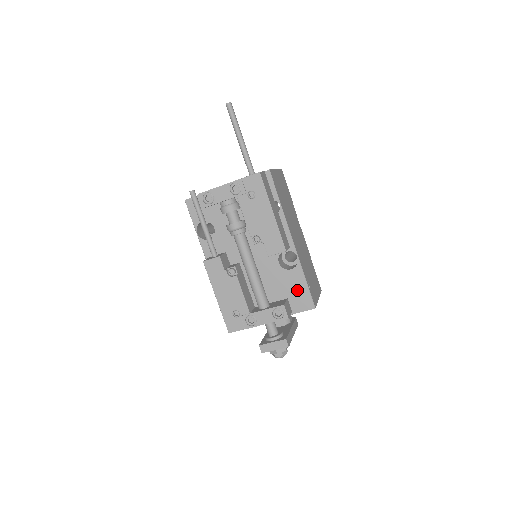
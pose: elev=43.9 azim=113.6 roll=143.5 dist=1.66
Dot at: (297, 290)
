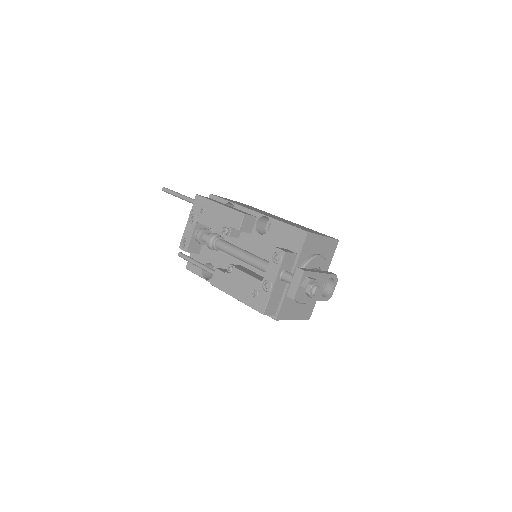
Dot at: (286, 236)
